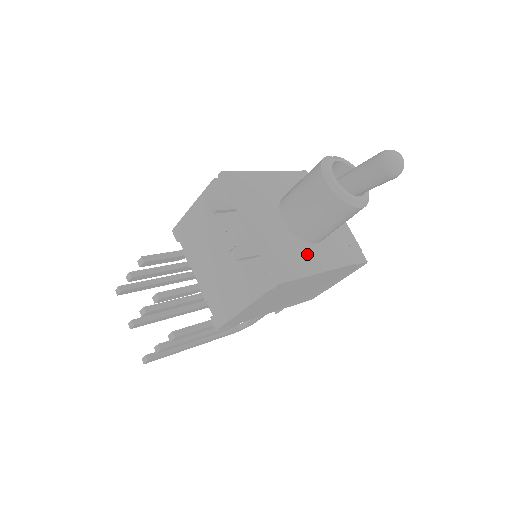
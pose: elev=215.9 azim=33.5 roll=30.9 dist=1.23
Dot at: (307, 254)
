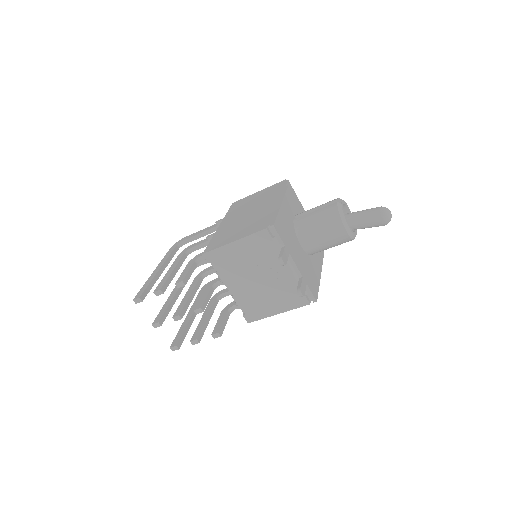
Dot at: (314, 265)
